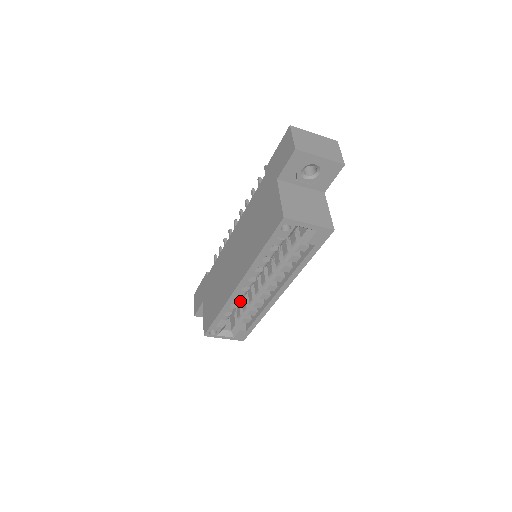
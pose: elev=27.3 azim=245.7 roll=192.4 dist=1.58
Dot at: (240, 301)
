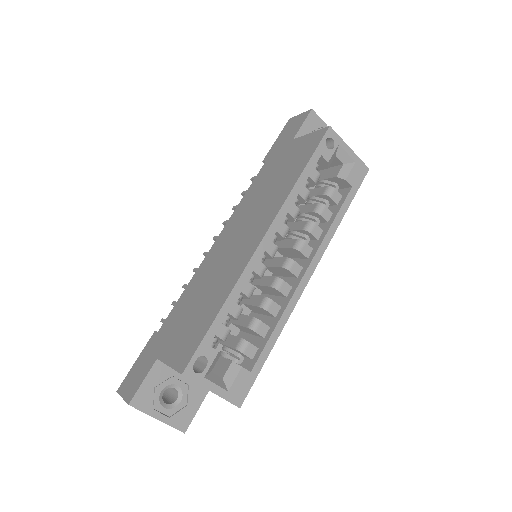
Dot at: (251, 293)
